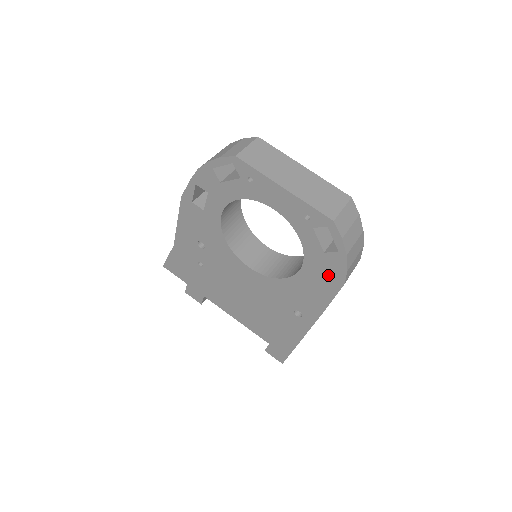
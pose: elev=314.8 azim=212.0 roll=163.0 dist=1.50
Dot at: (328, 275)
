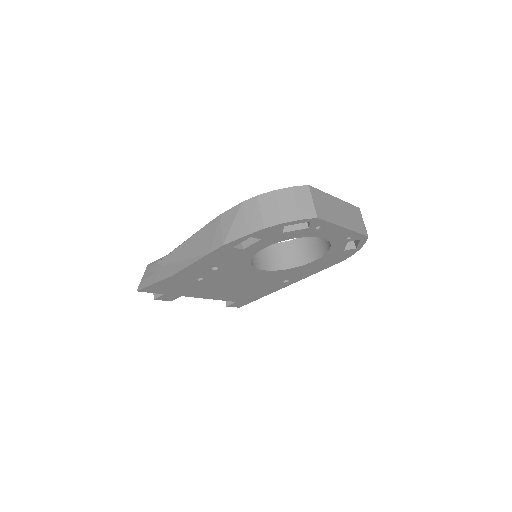
Dot at: (335, 259)
